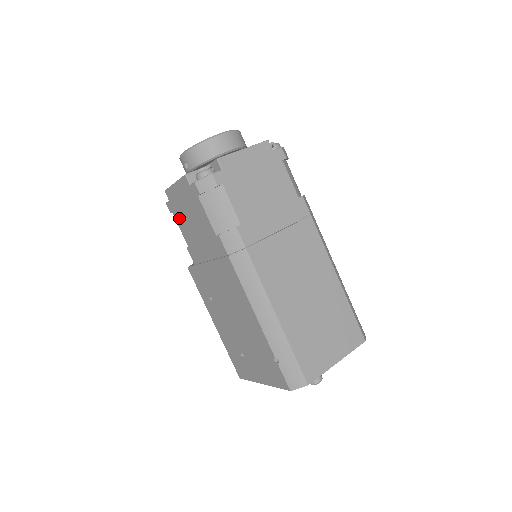
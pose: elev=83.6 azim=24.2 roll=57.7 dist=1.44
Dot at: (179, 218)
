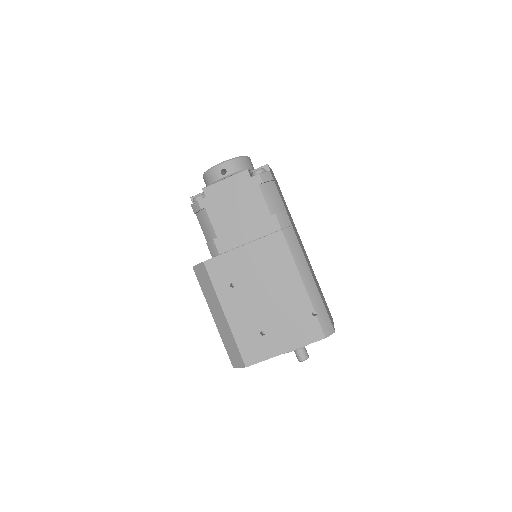
Dot at: (215, 211)
